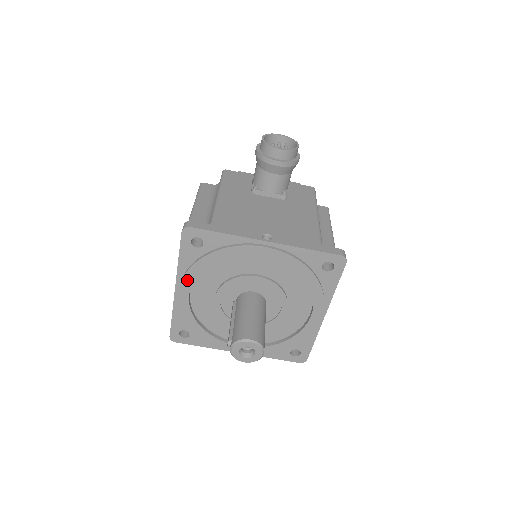
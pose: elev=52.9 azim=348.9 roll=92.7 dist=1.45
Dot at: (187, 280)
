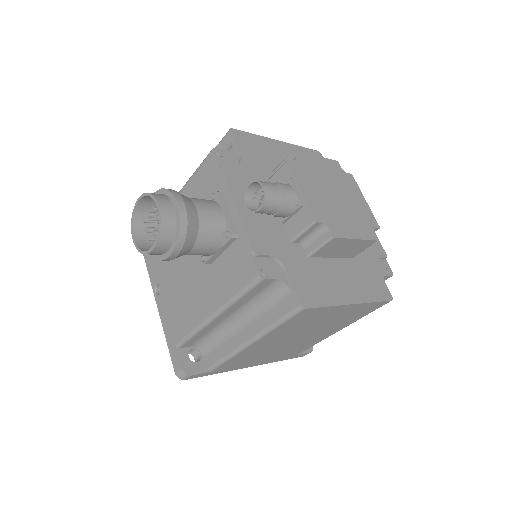
Dot at: occluded
